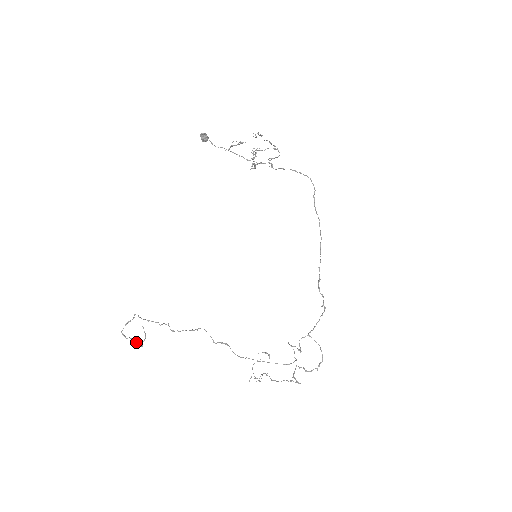
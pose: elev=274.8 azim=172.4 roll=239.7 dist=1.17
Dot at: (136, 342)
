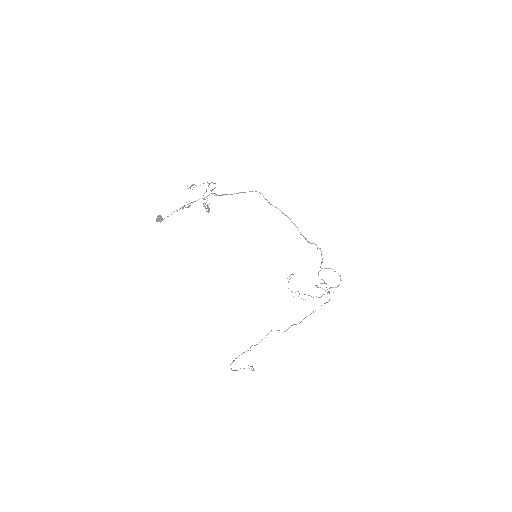
Dot at: occluded
